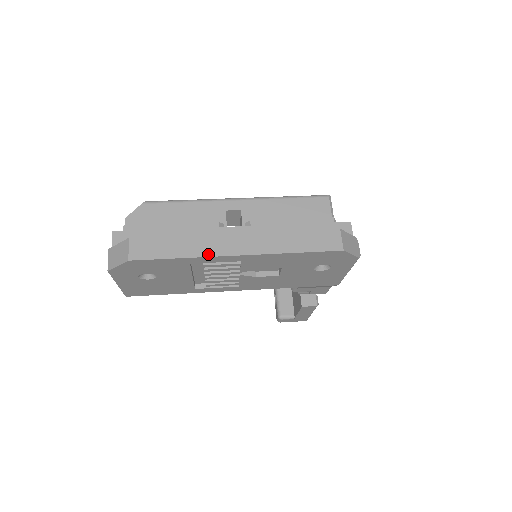
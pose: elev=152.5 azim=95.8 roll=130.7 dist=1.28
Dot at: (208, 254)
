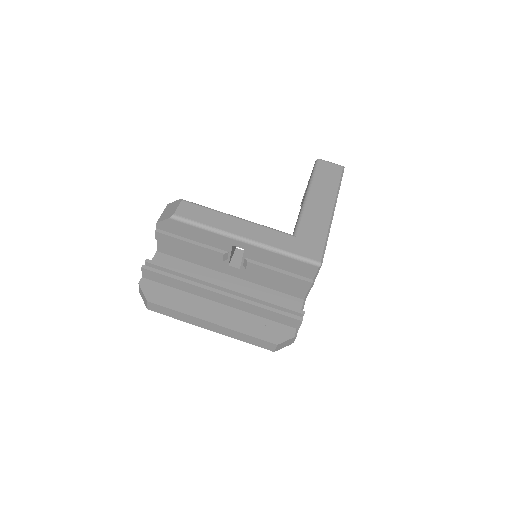
Dot at: (193, 324)
